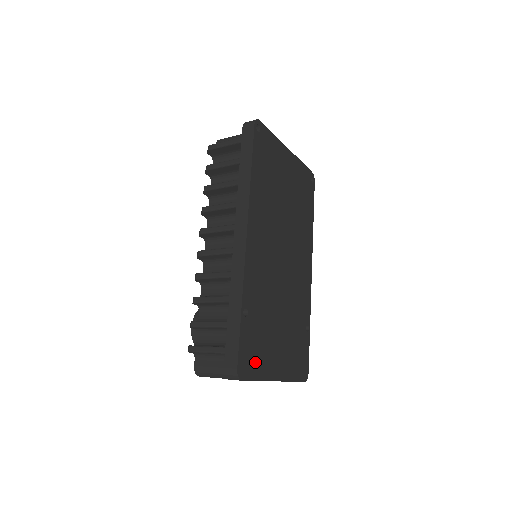
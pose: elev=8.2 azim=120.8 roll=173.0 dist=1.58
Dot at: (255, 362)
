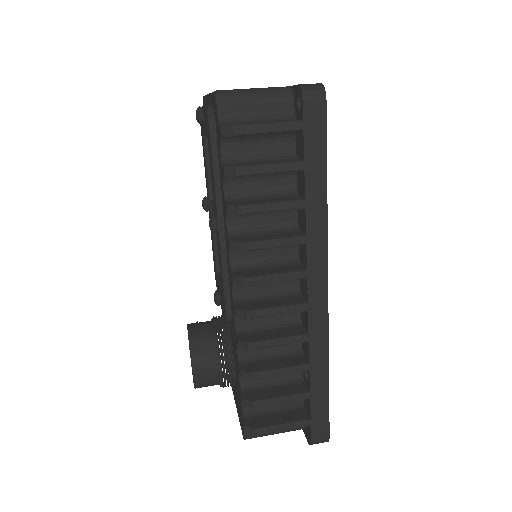
Dot at: occluded
